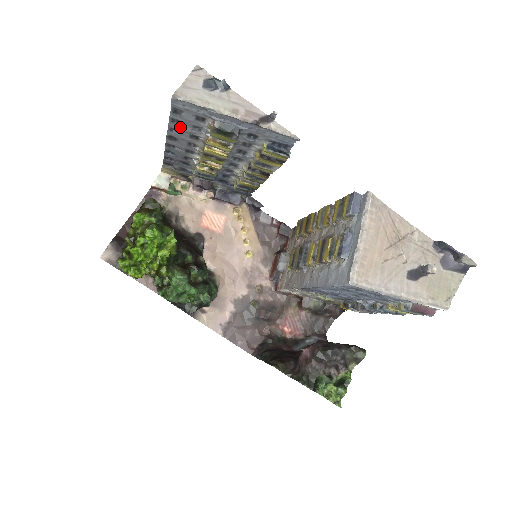
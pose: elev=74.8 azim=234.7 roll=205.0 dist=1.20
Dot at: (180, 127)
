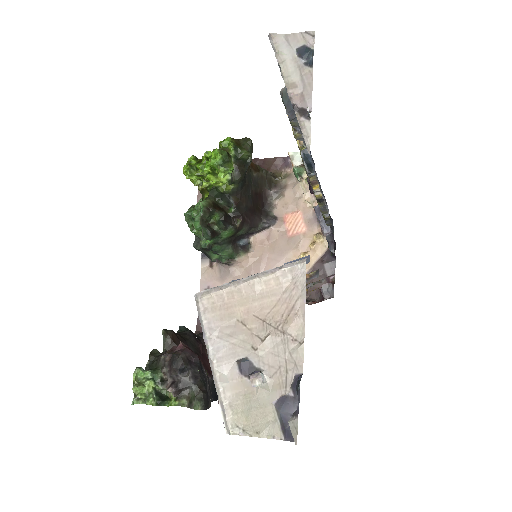
Dot at: occluded
